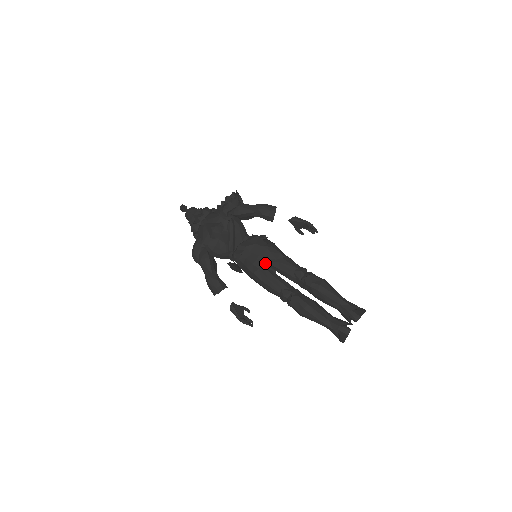
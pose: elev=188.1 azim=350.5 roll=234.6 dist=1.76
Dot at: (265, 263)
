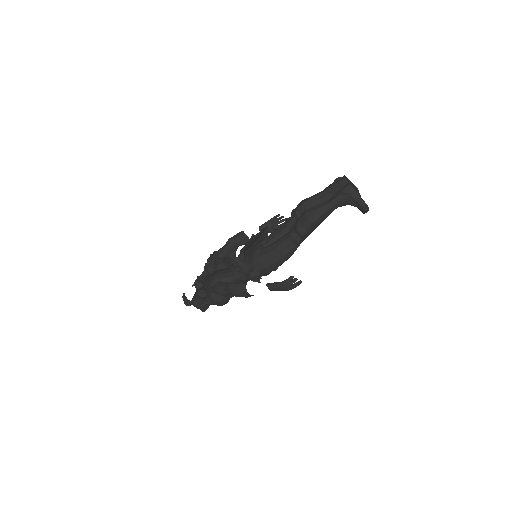
Dot at: (263, 247)
